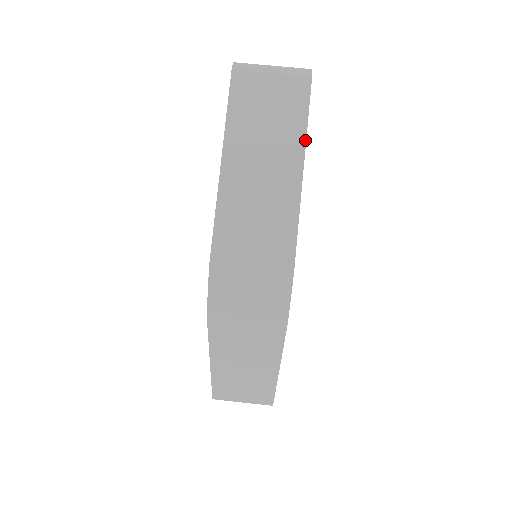
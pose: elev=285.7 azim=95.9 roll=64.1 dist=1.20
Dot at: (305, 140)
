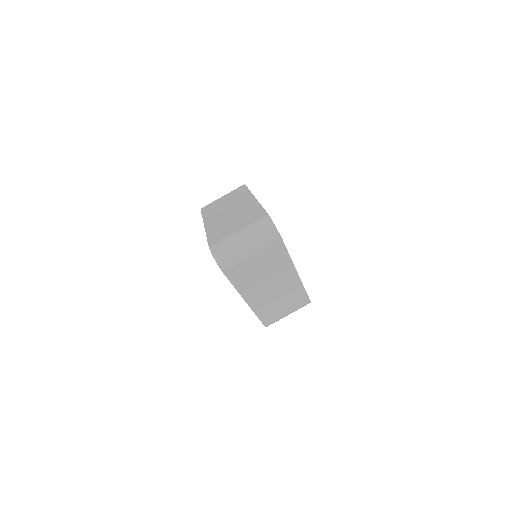
Dot at: (293, 264)
